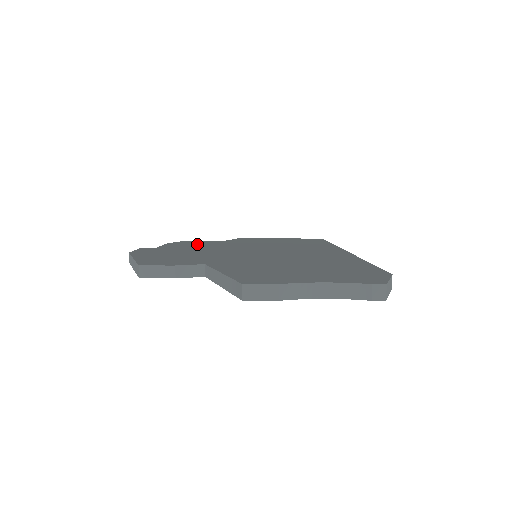
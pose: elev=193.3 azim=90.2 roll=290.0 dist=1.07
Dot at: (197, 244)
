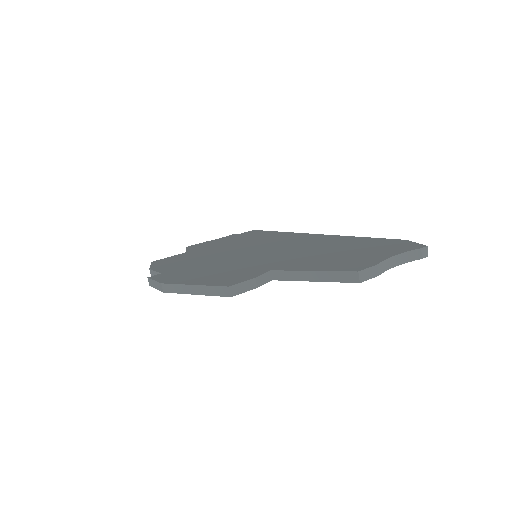
Dot at: (181, 261)
